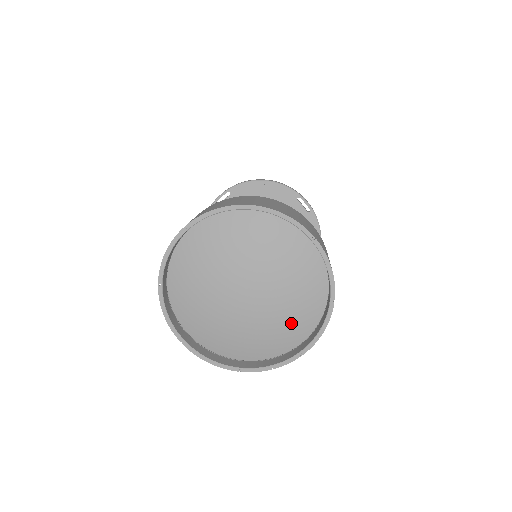
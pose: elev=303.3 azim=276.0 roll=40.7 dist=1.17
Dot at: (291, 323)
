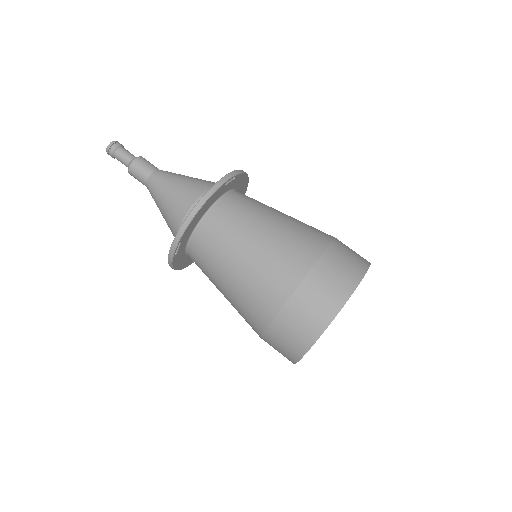
Dot at: occluded
